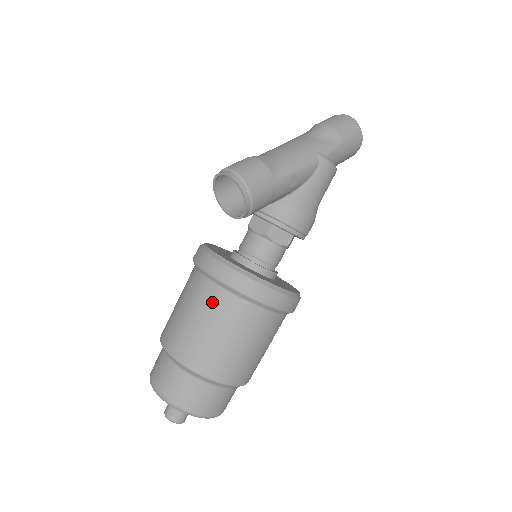
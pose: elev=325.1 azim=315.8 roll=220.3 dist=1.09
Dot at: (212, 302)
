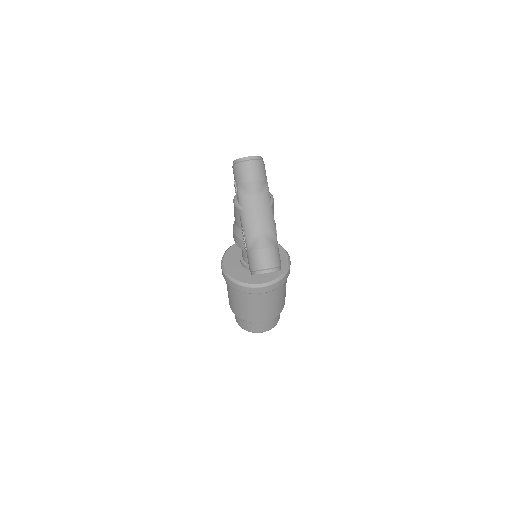
Dot at: (271, 297)
